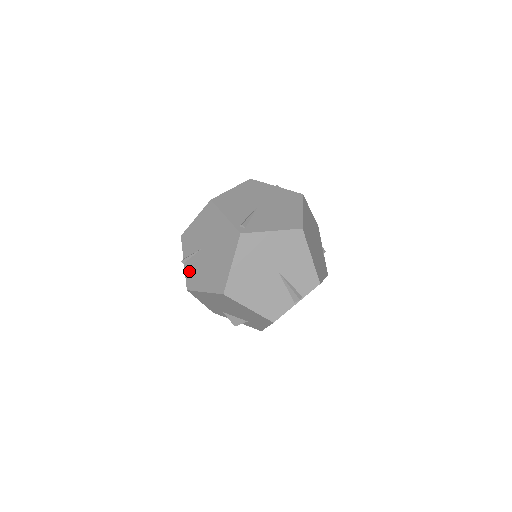
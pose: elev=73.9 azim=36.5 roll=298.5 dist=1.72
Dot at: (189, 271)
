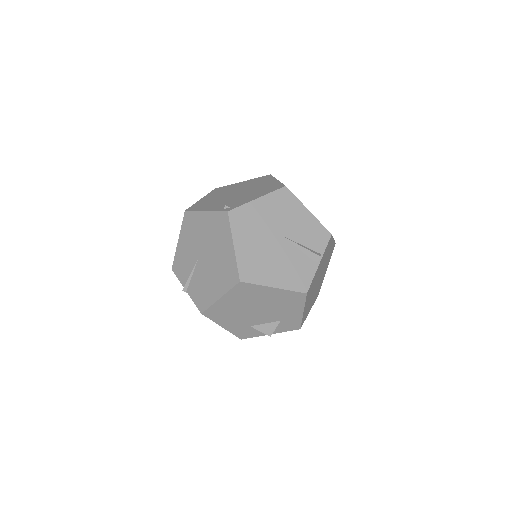
Dot at: (195, 293)
